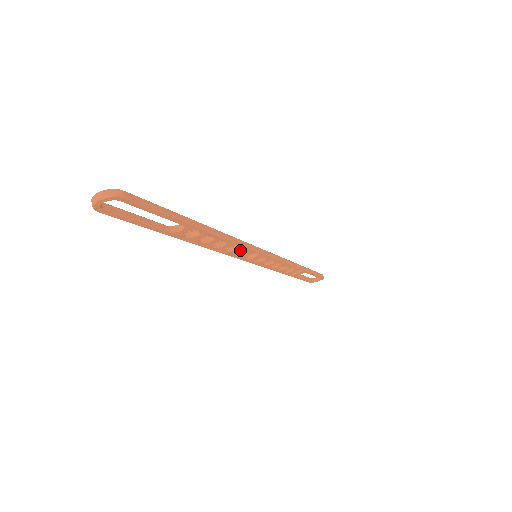
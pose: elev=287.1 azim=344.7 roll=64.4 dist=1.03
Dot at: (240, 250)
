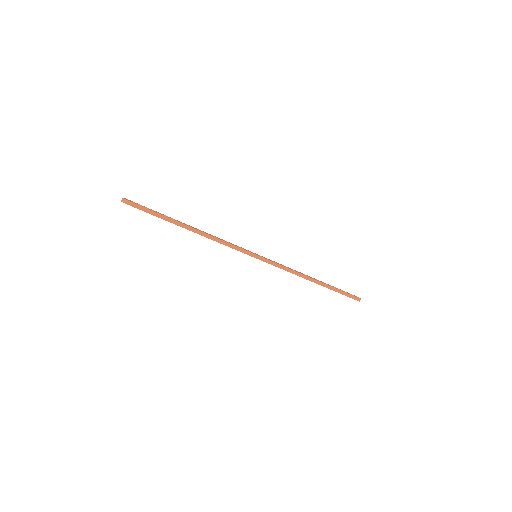
Dot at: occluded
